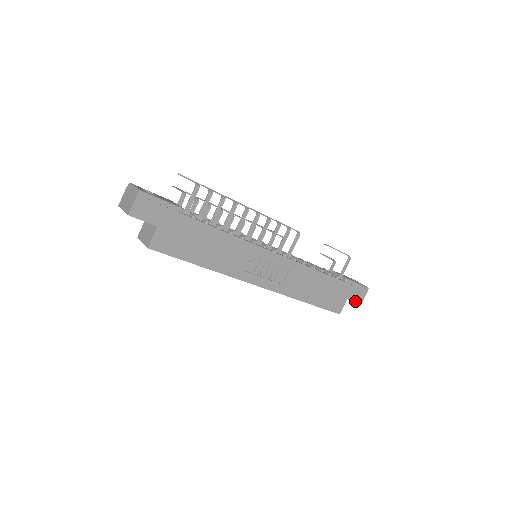
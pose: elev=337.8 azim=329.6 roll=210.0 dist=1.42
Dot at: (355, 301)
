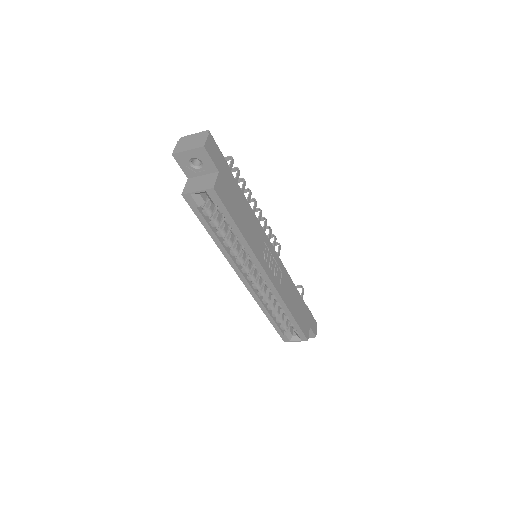
Dot at: (313, 332)
